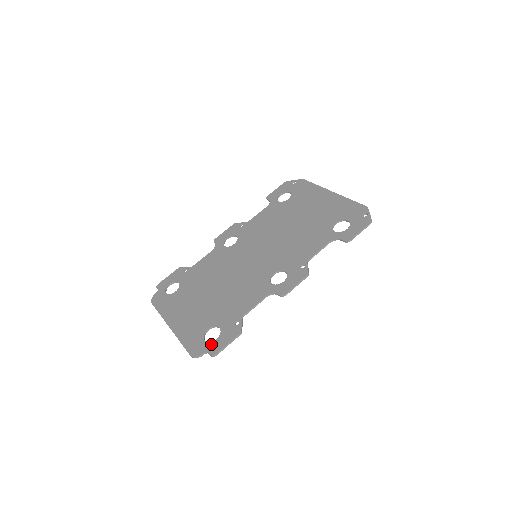
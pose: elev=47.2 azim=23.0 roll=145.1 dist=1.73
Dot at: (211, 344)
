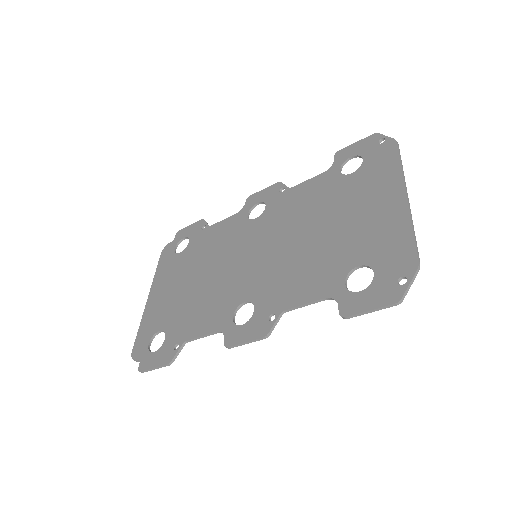
Dot at: (147, 354)
